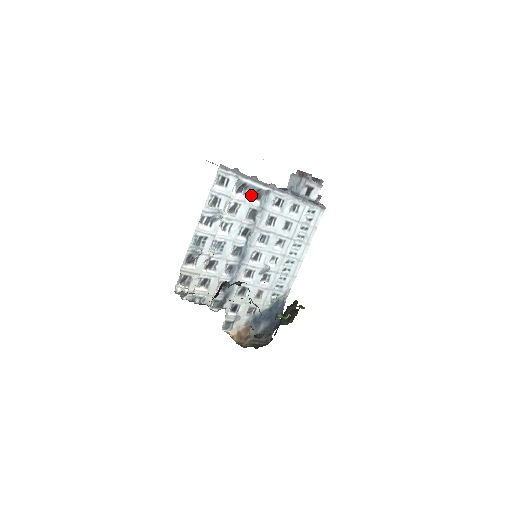
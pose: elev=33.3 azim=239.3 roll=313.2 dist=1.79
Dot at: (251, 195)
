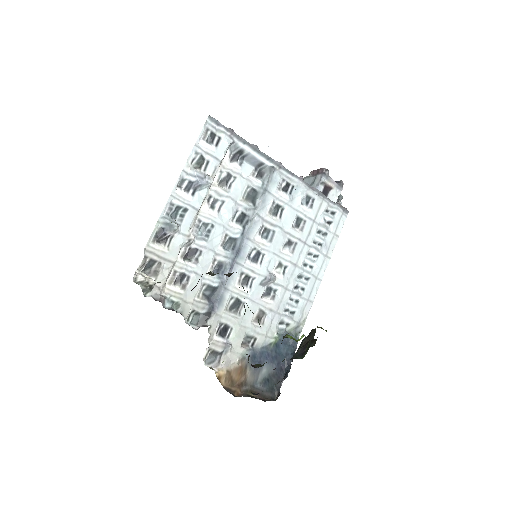
Dot at: (250, 169)
